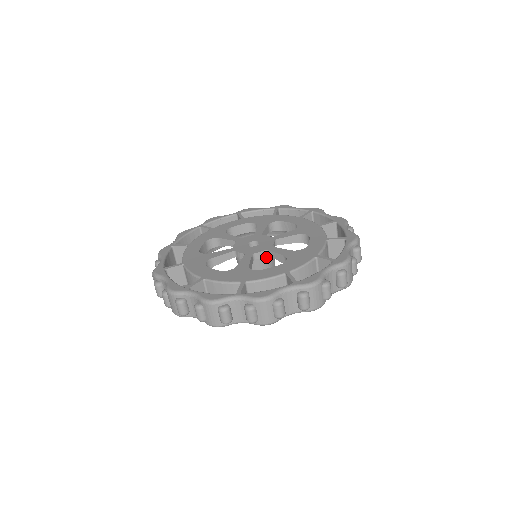
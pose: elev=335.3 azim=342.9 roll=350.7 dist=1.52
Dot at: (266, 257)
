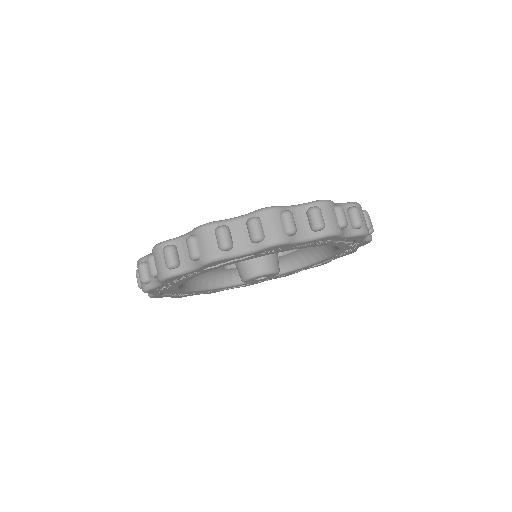
Dot at: occluded
